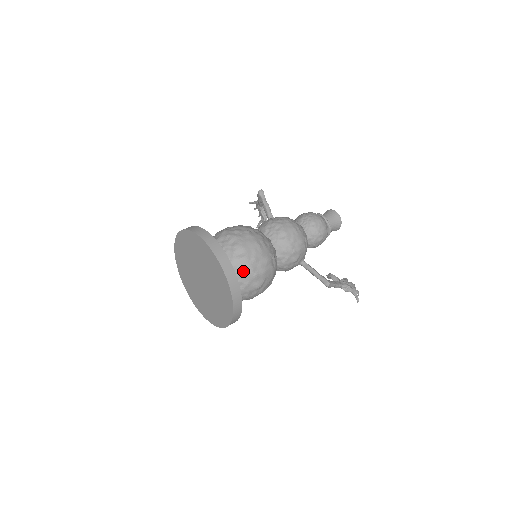
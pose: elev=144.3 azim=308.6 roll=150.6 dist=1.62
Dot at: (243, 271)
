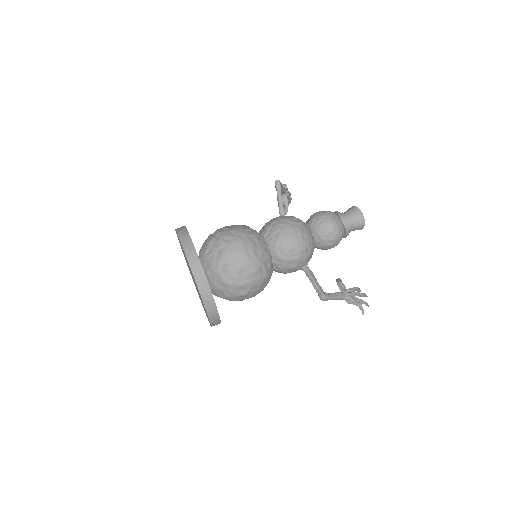
Dot at: (226, 280)
